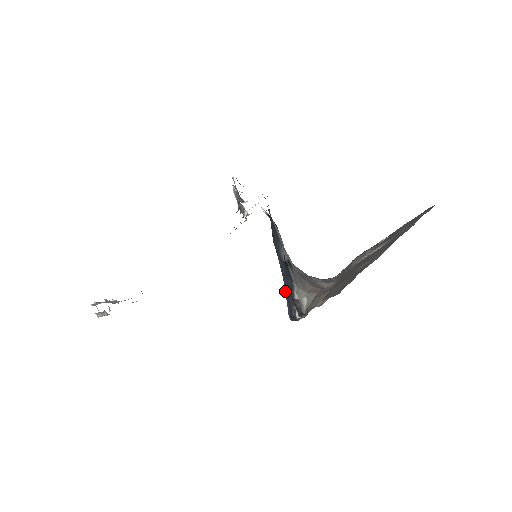
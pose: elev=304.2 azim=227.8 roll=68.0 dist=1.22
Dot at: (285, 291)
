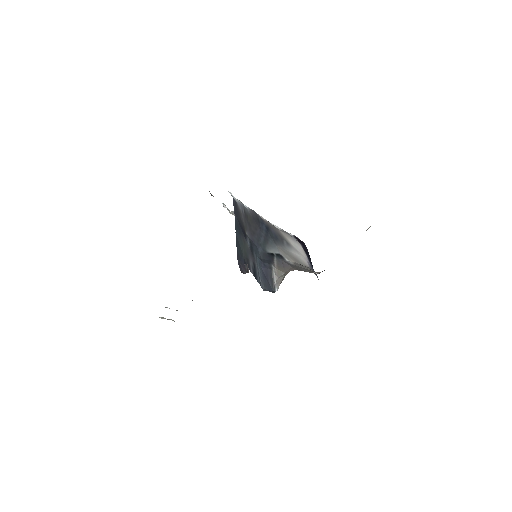
Dot at: (258, 269)
